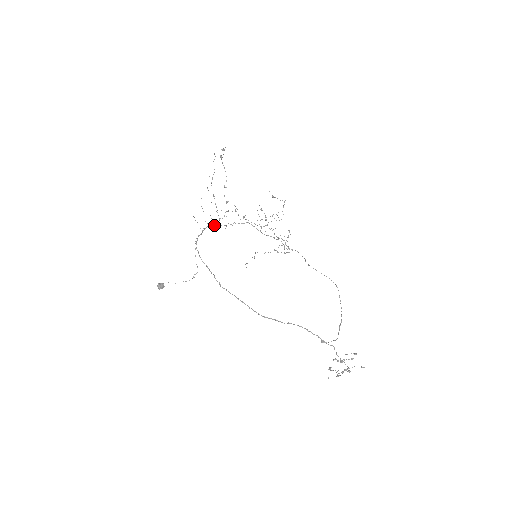
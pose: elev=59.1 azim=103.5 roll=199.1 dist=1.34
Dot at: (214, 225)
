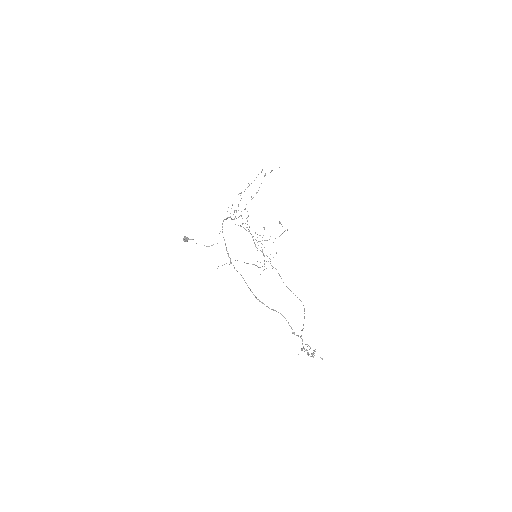
Dot at: (232, 219)
